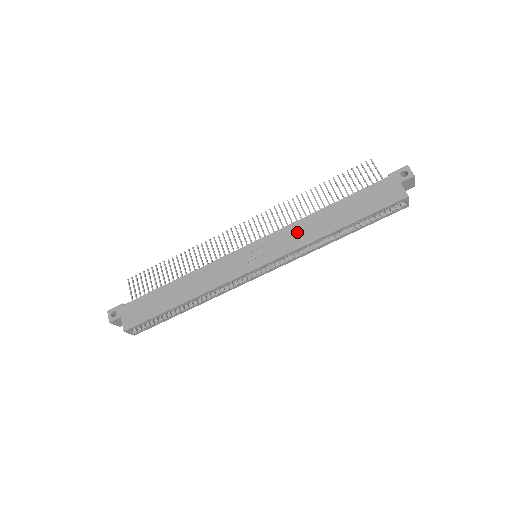
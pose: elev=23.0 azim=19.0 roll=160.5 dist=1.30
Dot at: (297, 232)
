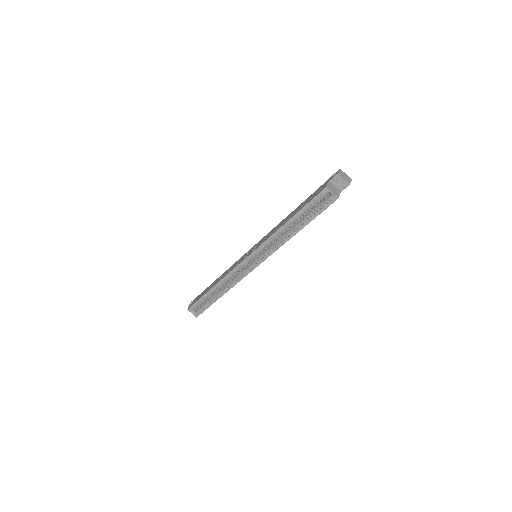
Dot at: occluded
